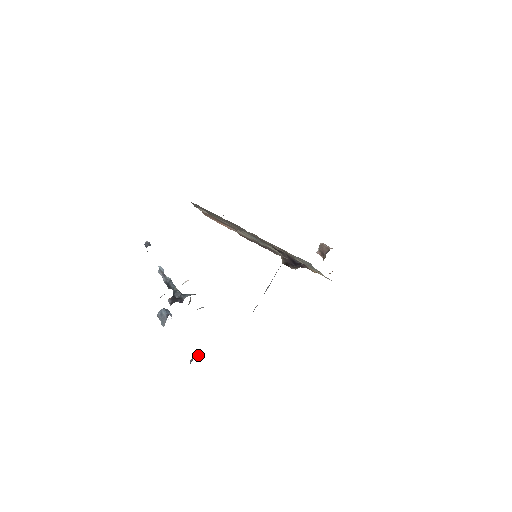
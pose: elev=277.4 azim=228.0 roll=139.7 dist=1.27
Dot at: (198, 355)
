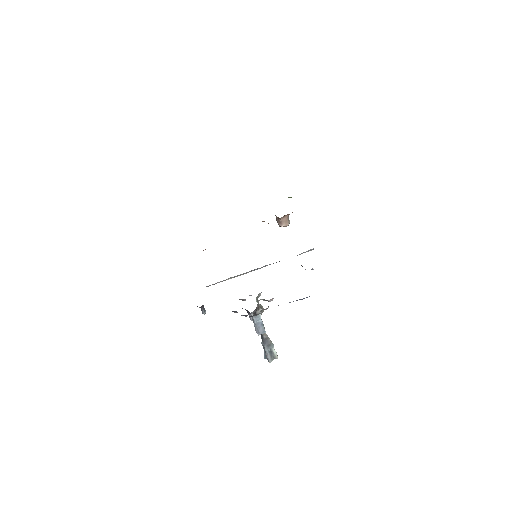
Dot at: occluded
